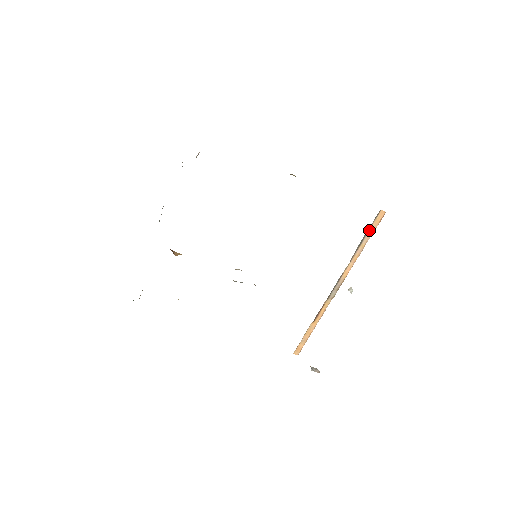
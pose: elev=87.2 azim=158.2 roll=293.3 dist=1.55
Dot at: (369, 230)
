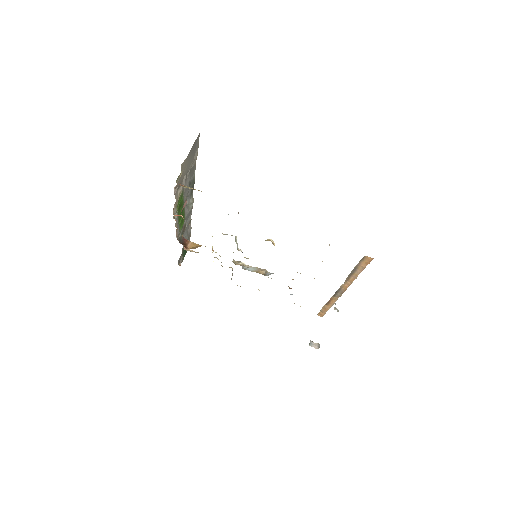
Dot at: (358, 266)
